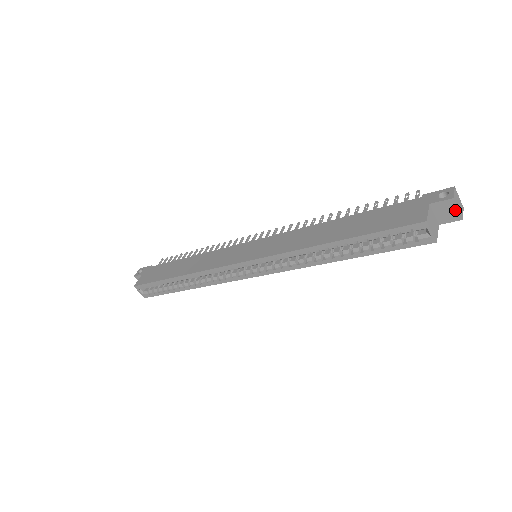
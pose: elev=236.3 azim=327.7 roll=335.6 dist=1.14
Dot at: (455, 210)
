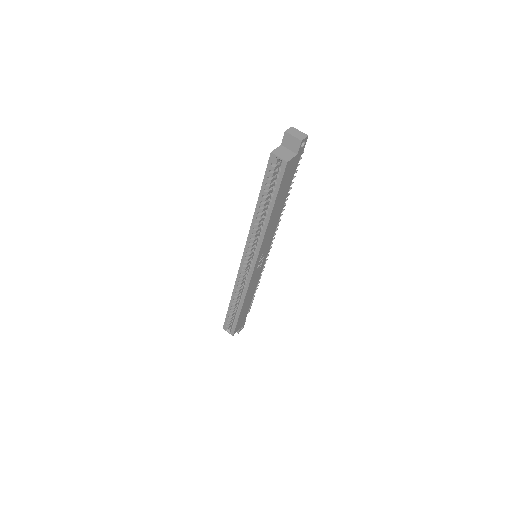
Dot at: (293, 138)
